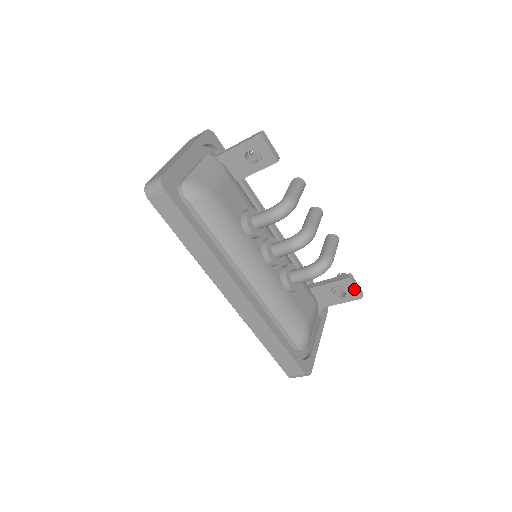
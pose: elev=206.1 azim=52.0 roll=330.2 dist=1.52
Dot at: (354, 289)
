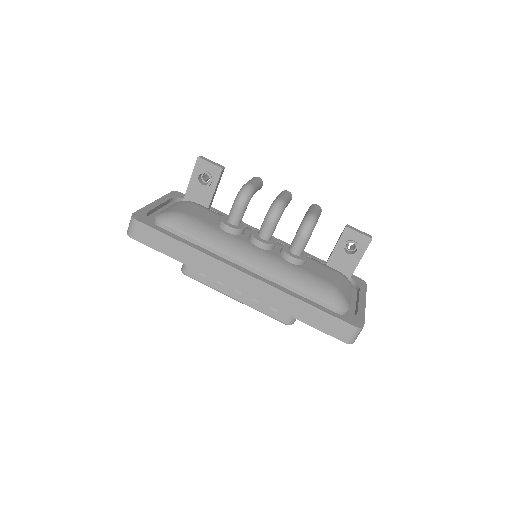
Dot at: (358, 235)
